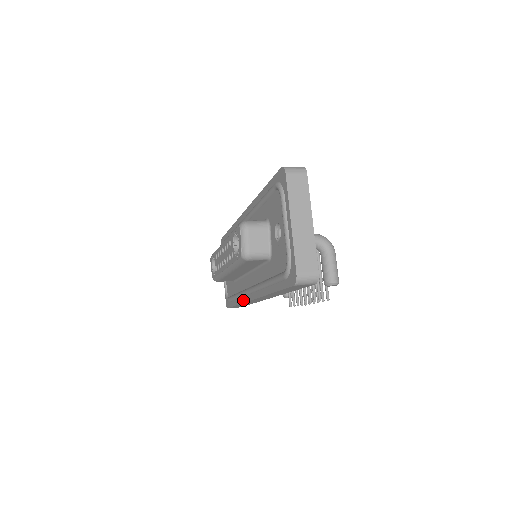
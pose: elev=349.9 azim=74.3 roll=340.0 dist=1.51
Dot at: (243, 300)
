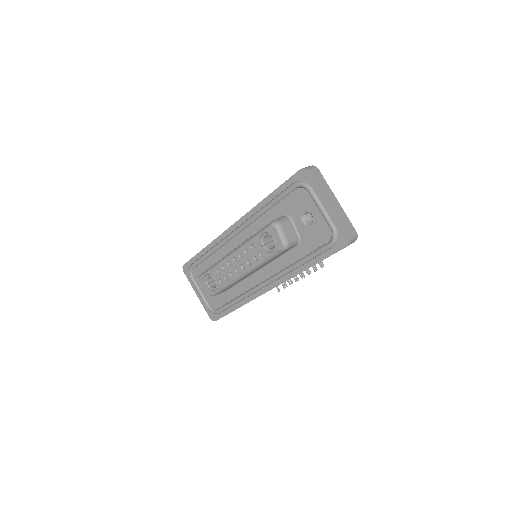
Dot at: (251, 298)
